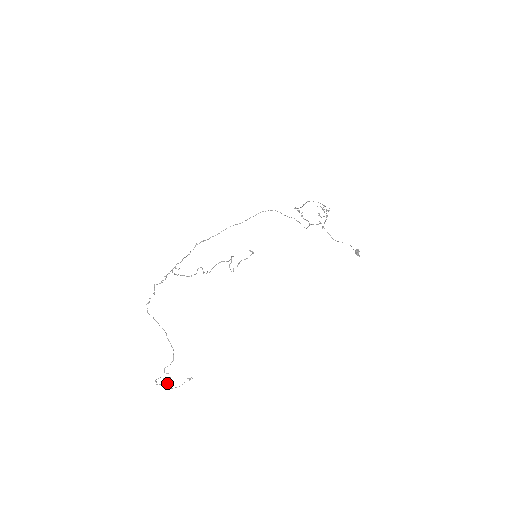
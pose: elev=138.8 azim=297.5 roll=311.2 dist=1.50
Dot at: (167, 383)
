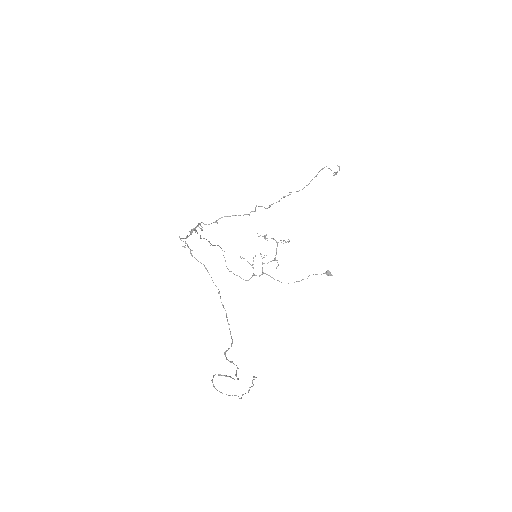
Dot at: (222, 393)
